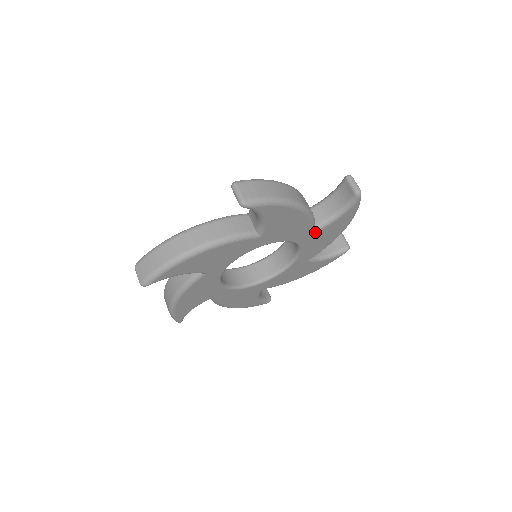
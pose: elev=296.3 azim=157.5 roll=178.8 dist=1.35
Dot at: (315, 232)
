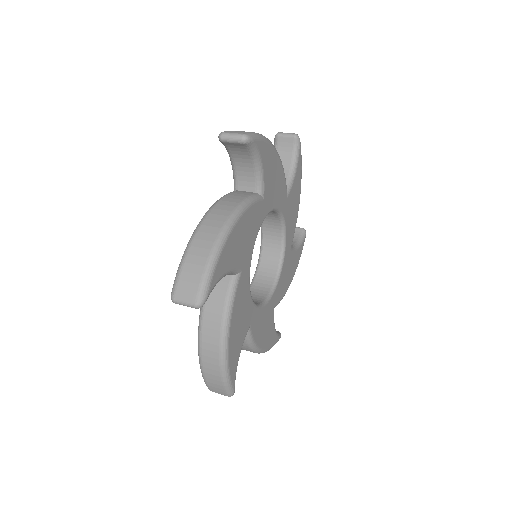
Dot at: (291, 250)
